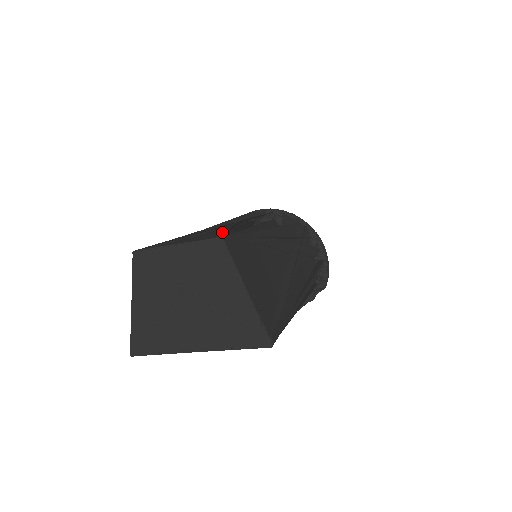
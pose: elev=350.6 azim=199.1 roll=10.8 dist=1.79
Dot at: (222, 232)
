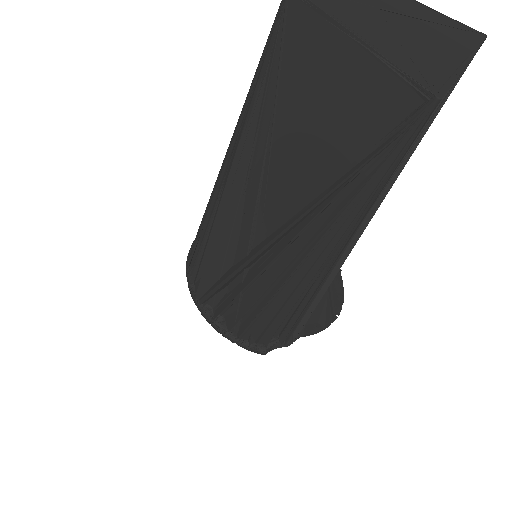
Dot at: occluded
